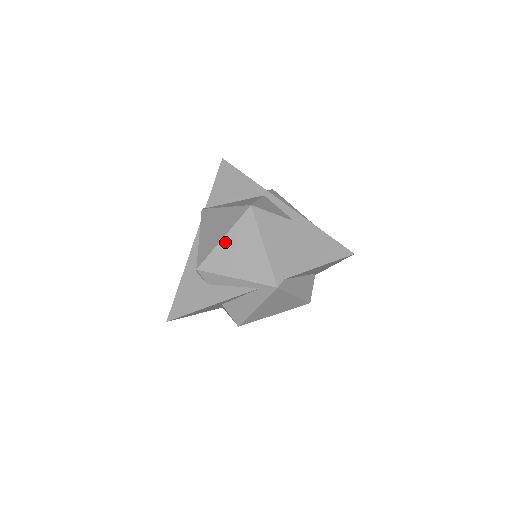
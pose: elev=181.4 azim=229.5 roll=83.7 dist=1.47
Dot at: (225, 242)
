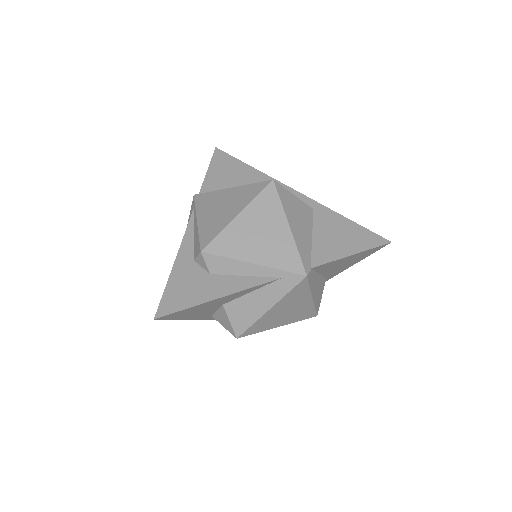
Dot at: (240, 220)
